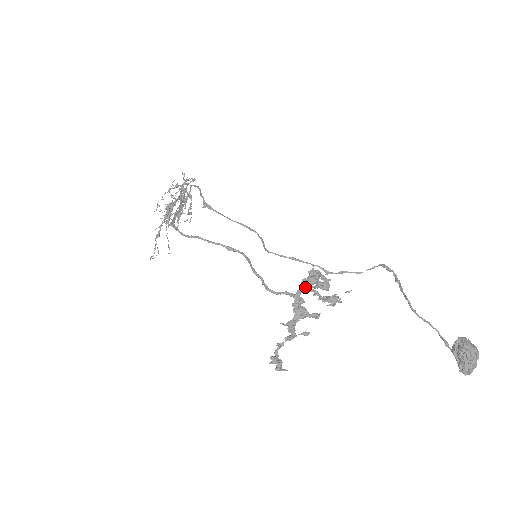
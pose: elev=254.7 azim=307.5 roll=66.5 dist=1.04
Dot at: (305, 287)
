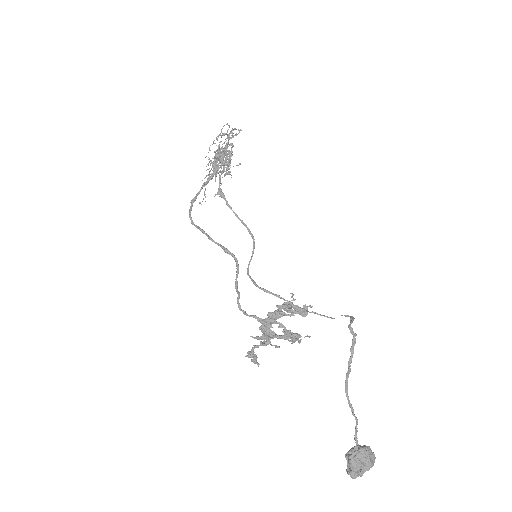
Dot at: (269, 320)
